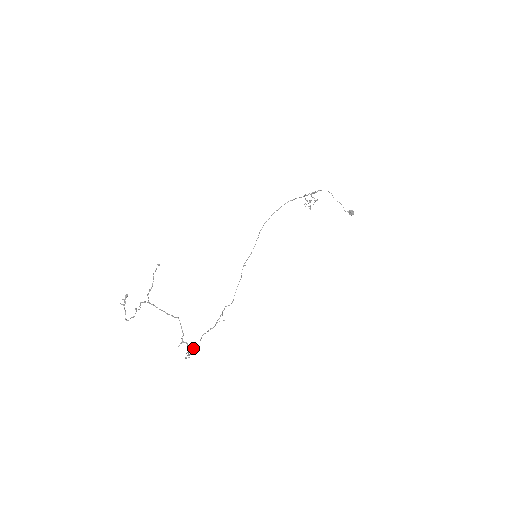
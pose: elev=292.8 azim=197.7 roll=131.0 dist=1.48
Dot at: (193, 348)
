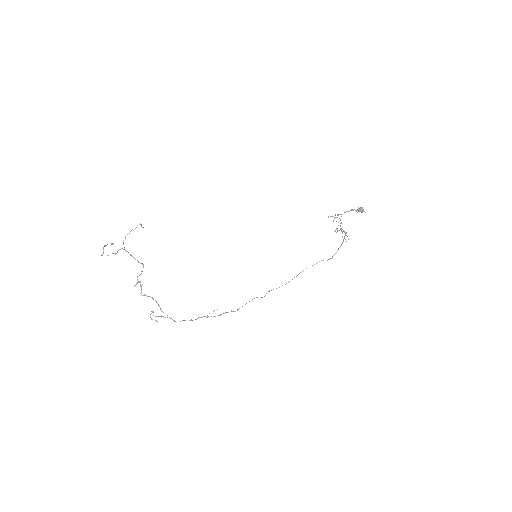
Dot at: occluded
